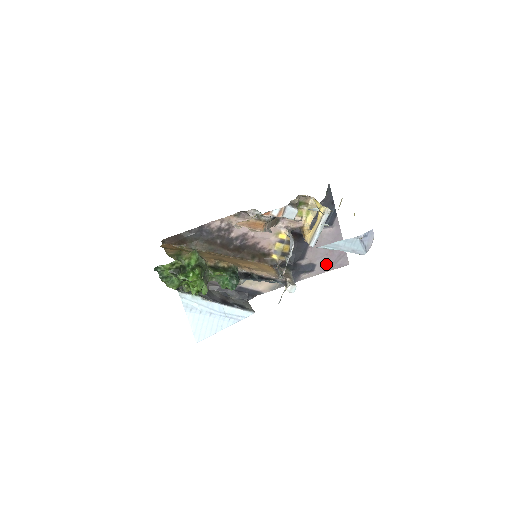
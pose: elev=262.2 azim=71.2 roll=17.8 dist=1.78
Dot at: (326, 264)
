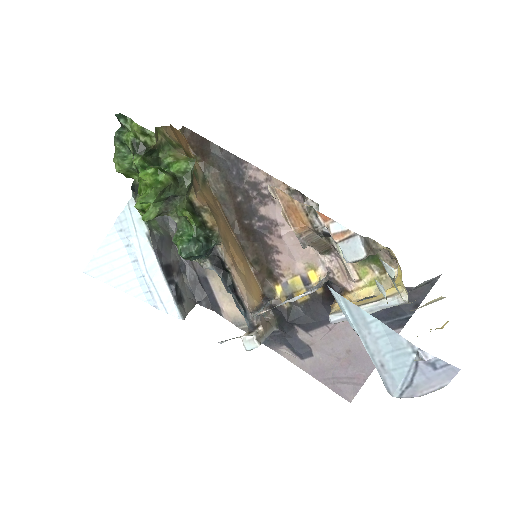
Dot at: (325, 369)
